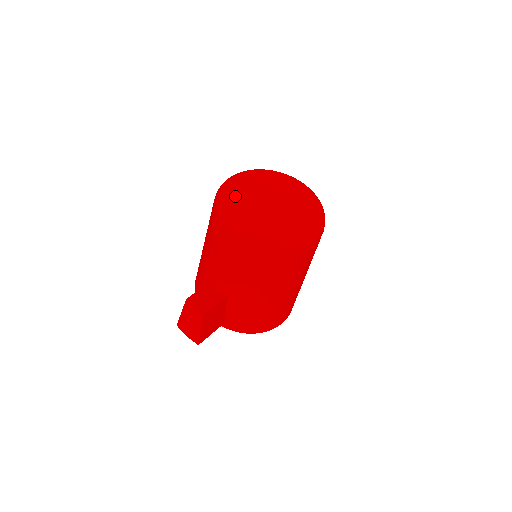
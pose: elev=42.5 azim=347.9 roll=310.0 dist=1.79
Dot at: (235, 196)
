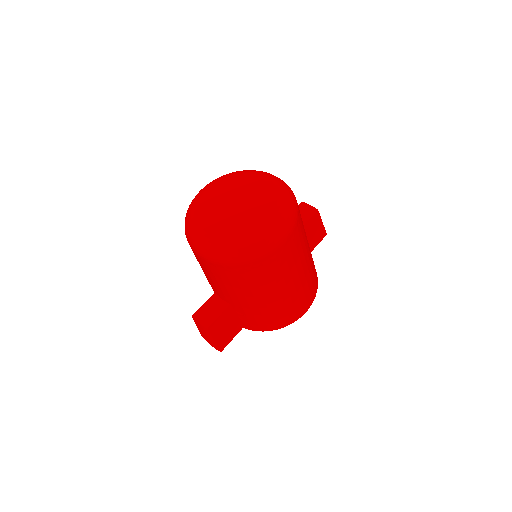
Dot at: (197, 215)
